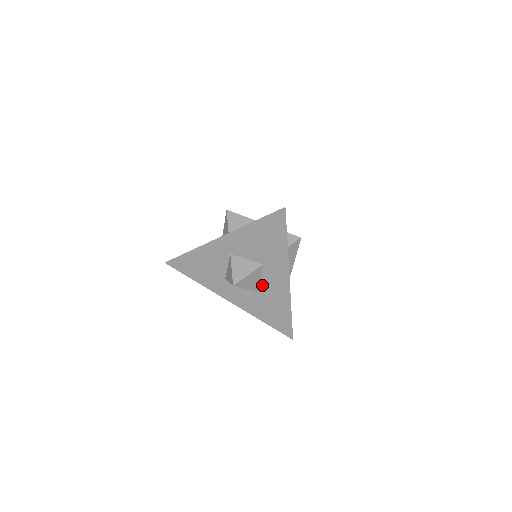
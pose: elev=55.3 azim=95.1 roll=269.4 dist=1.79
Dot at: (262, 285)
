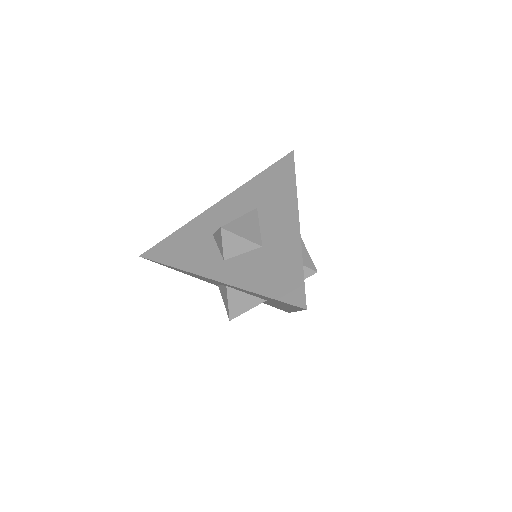
Dot at: occluded
